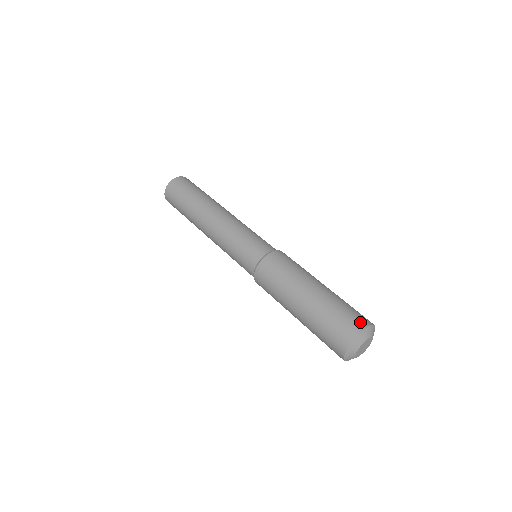
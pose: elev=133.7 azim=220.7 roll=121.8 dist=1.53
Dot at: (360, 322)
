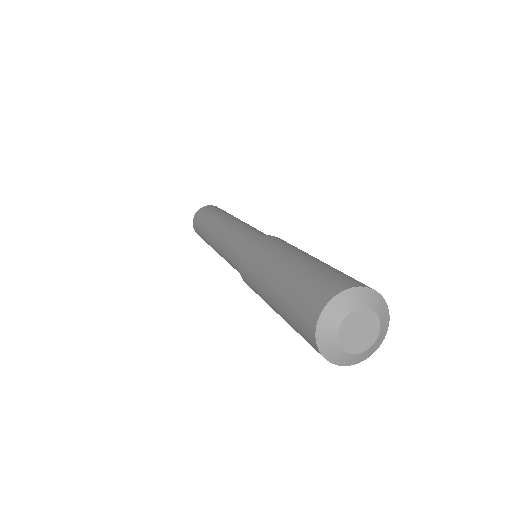
Dot at: (359, 282)
